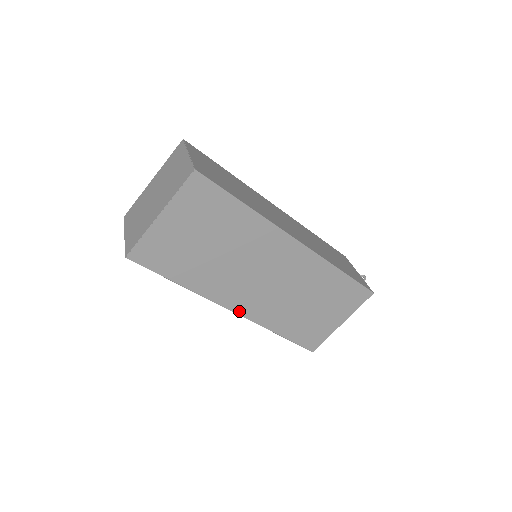
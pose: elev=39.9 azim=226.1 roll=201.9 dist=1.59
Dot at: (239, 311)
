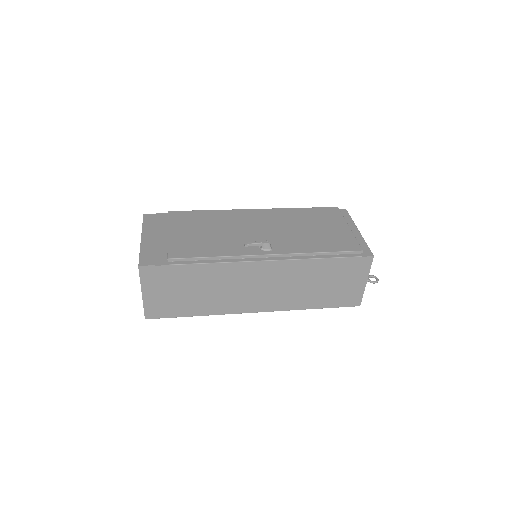
Dot at: occluded
